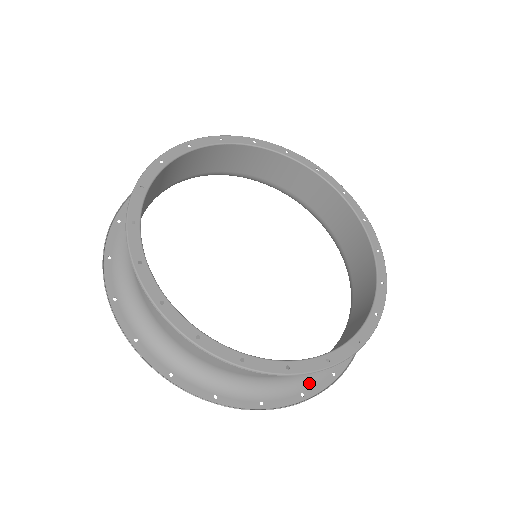
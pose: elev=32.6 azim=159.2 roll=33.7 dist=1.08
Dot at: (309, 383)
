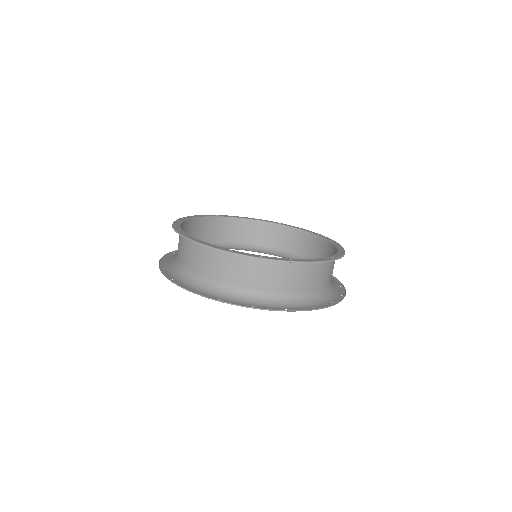
Dot at: (262, 305)
